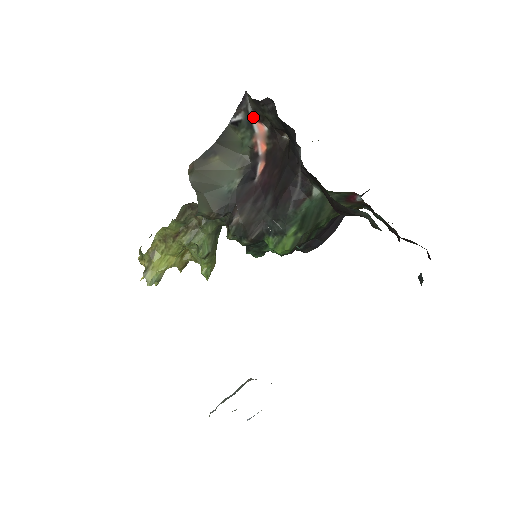
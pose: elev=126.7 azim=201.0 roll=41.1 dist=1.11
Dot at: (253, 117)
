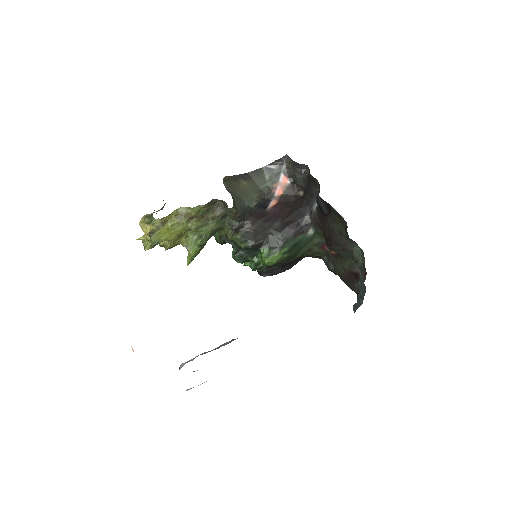
Dot at: (284, 171)
